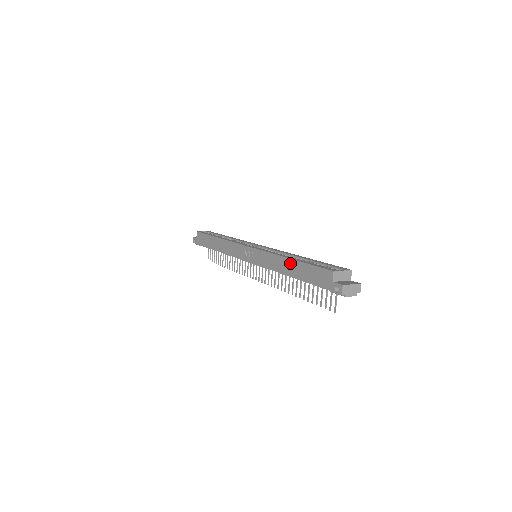
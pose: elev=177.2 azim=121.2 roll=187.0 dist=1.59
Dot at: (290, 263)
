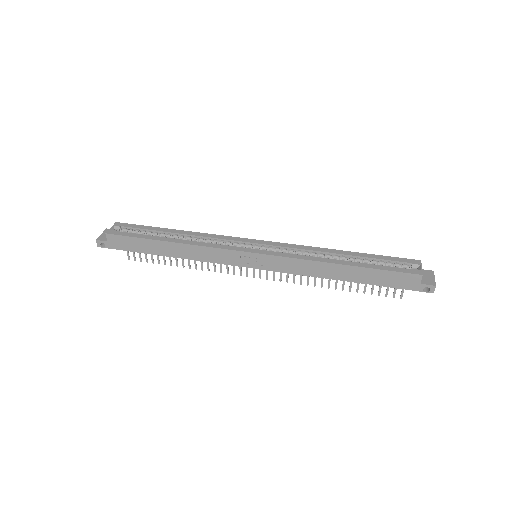
Dot at: (346, 269)
